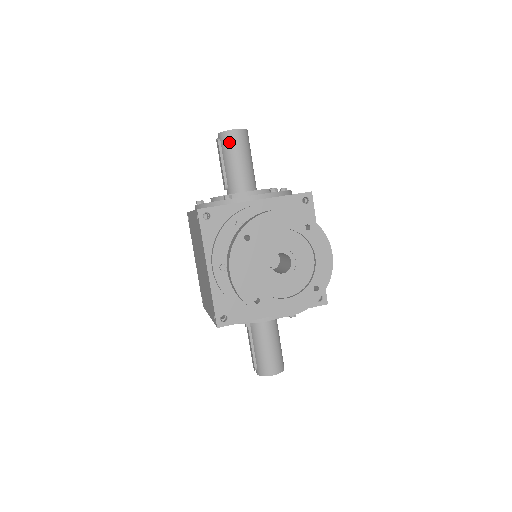
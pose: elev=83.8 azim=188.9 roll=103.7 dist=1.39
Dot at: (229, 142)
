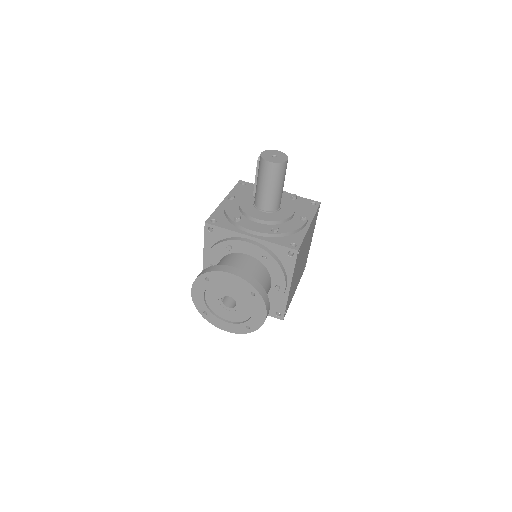
Dot at: (262, 169)
